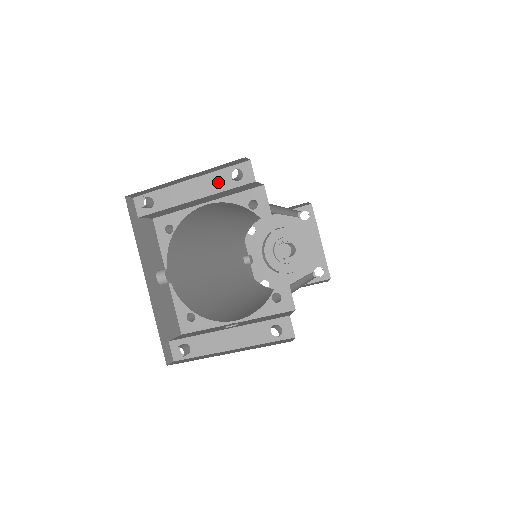
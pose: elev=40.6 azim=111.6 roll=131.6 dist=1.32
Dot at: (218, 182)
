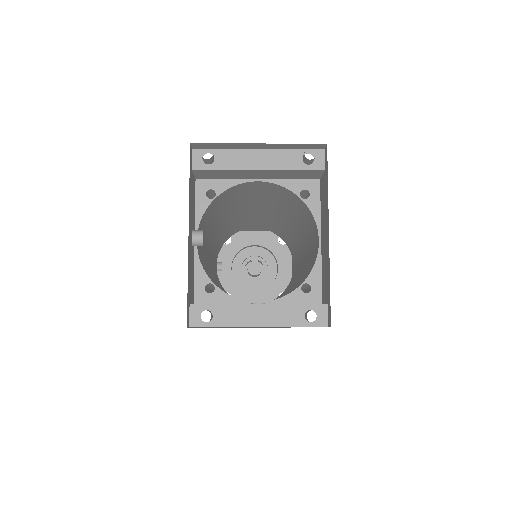
Dot at: (287, 160)
